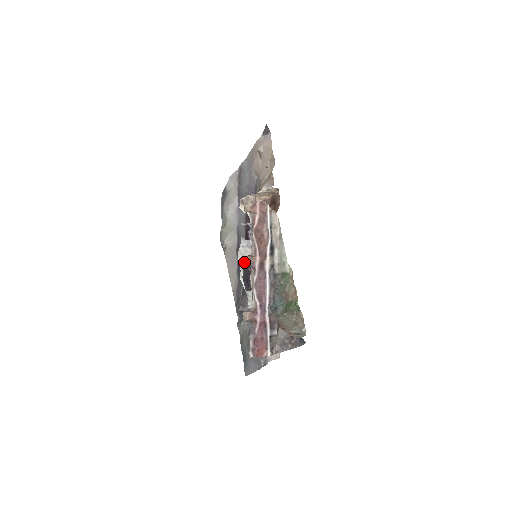
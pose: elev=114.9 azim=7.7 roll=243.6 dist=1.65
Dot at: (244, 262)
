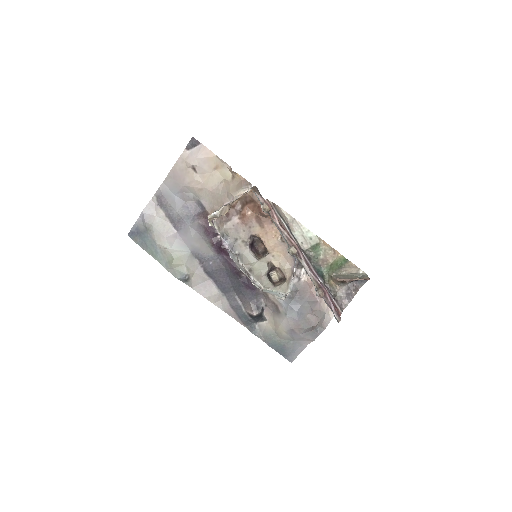
Dot at: (294, 253)
